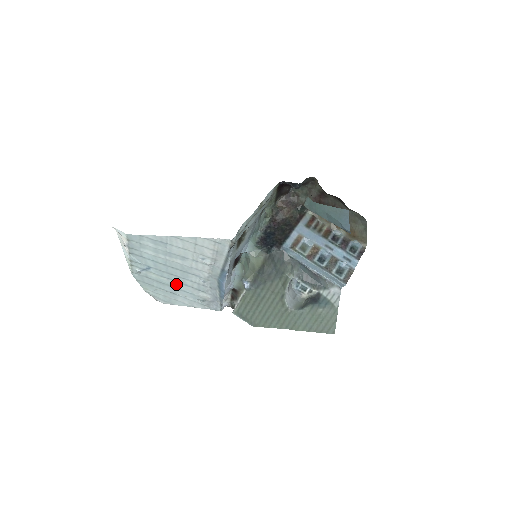
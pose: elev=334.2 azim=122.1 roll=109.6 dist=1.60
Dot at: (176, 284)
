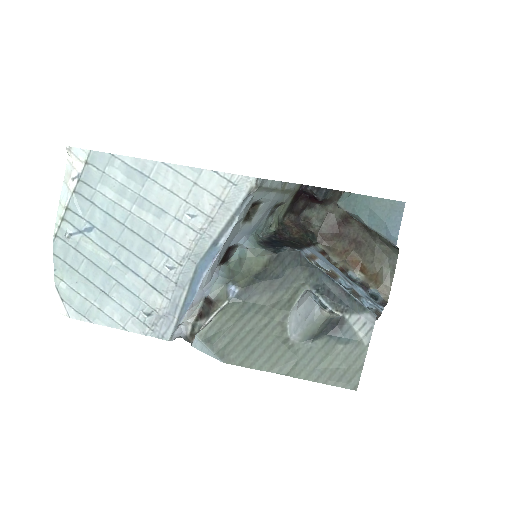
Dot at: (120, 270)
